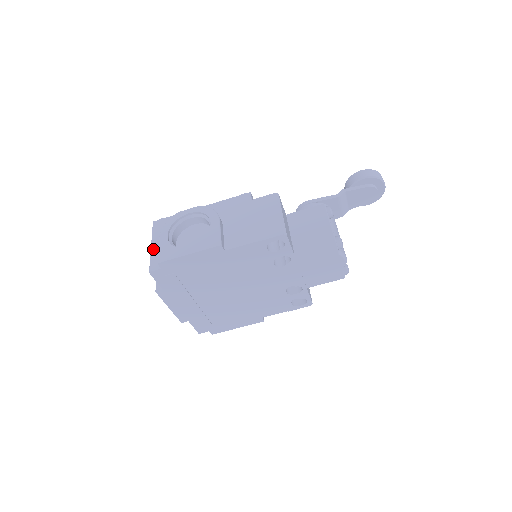
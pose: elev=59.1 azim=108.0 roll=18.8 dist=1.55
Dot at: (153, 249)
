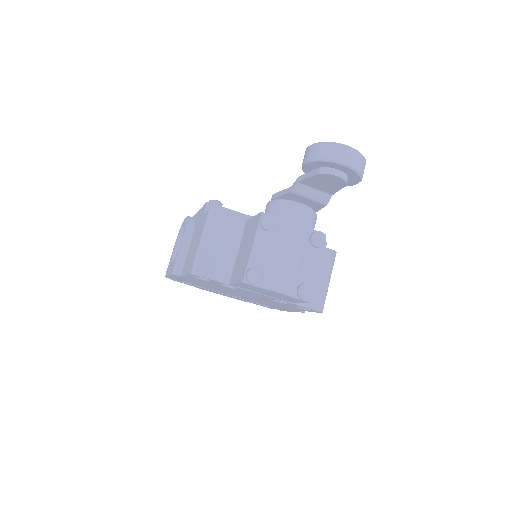
Dot at: occluded
